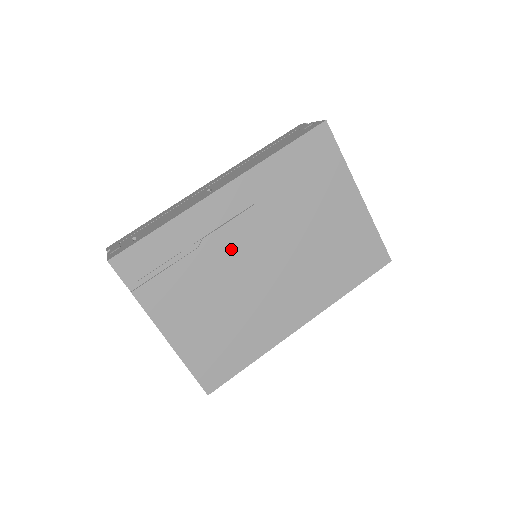
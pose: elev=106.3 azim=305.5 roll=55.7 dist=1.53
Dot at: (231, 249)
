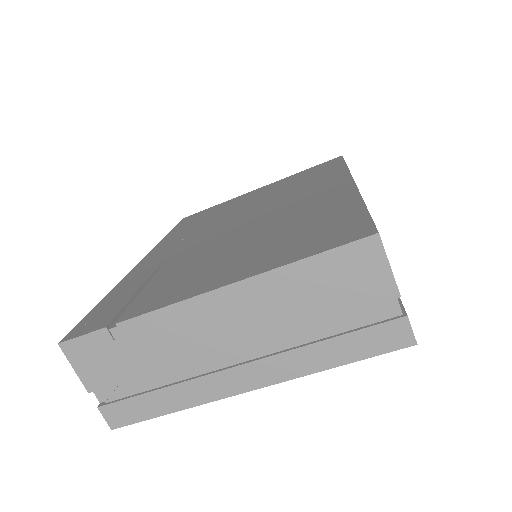
Dot at: (197, 247)
